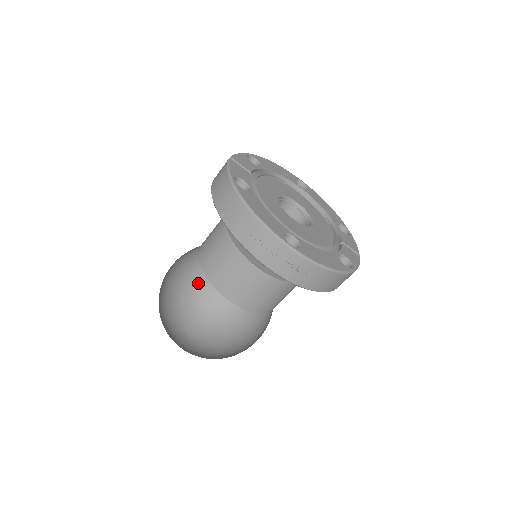
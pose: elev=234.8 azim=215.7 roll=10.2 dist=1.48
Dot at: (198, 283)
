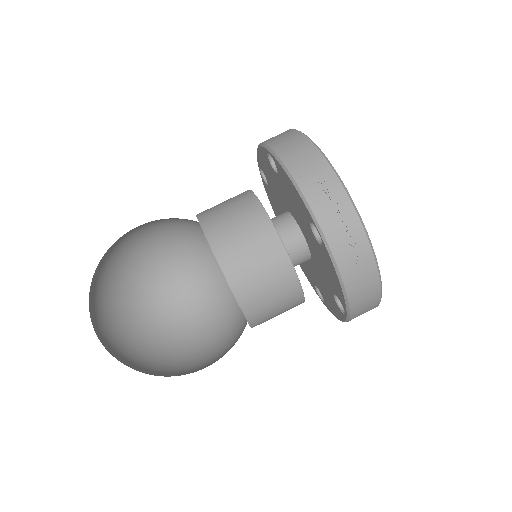
Dot at: (138, 284)
